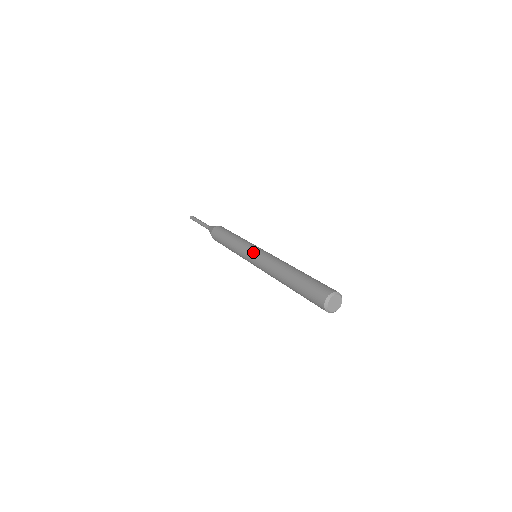
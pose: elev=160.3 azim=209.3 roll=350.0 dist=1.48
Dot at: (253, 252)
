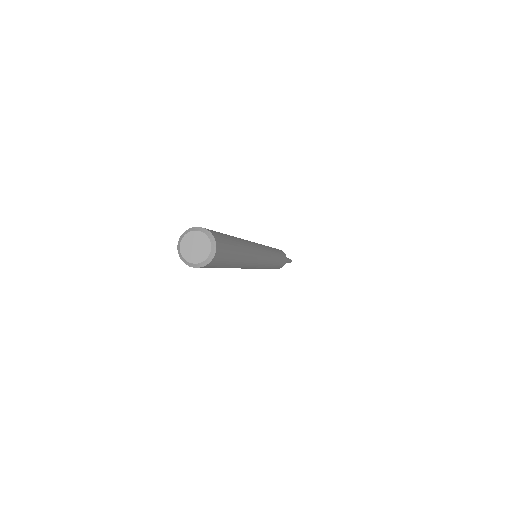
Dot at: occluded
